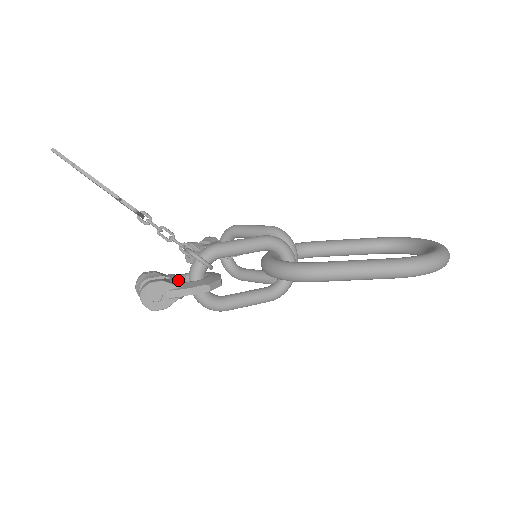
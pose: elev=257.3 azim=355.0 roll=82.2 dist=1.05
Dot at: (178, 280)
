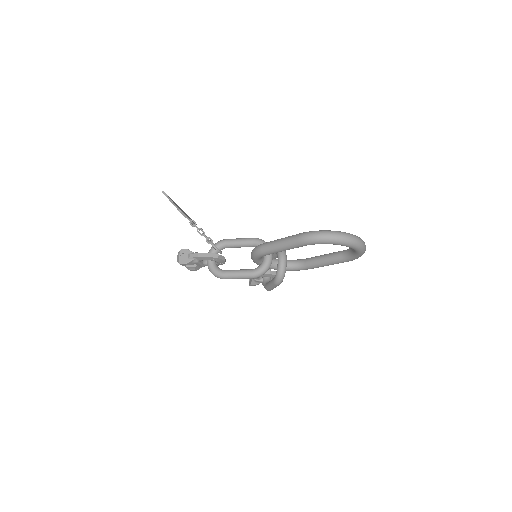
Dot at: (197, 252)
